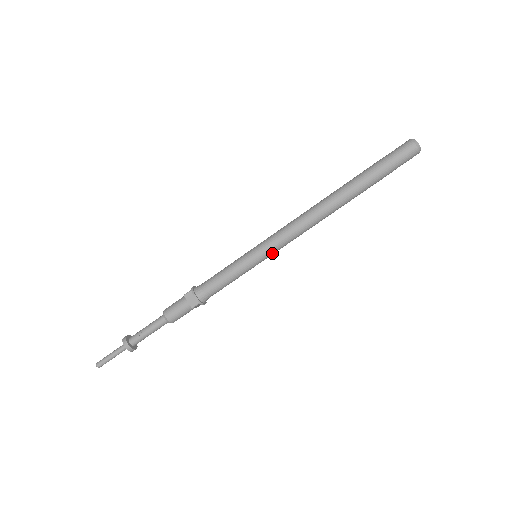
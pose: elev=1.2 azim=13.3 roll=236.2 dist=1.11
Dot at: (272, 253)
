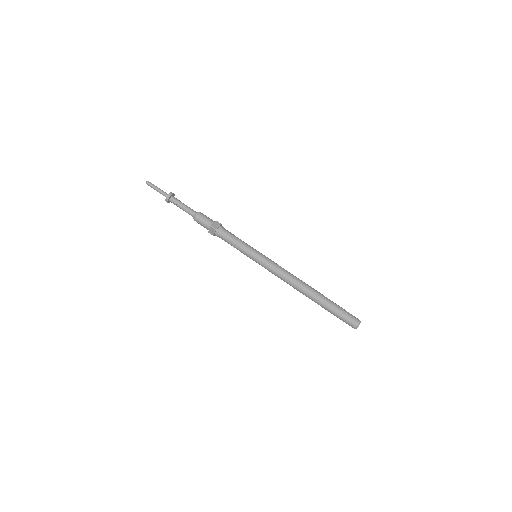
Dot at: occluded
